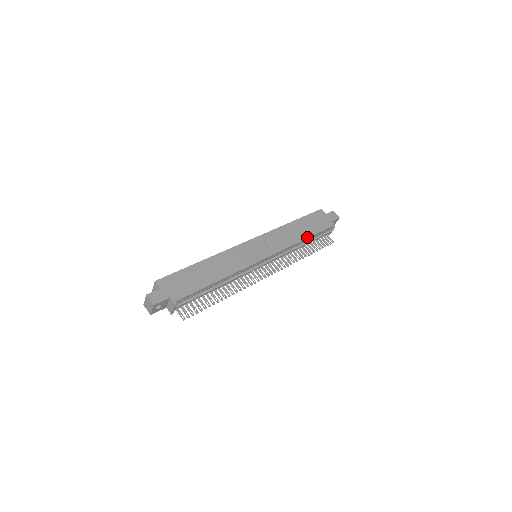
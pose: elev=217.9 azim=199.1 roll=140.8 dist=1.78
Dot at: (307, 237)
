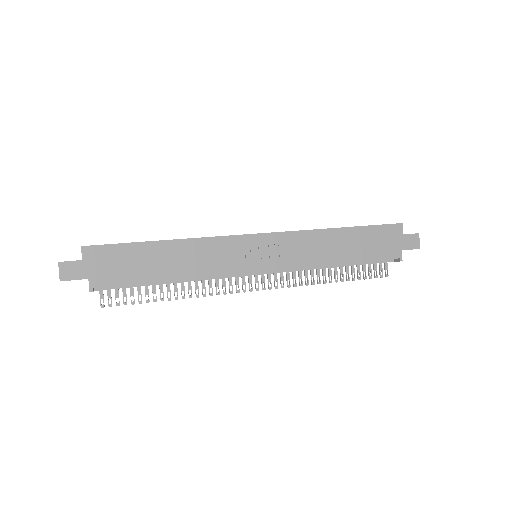
Dot at: (346, 261)
